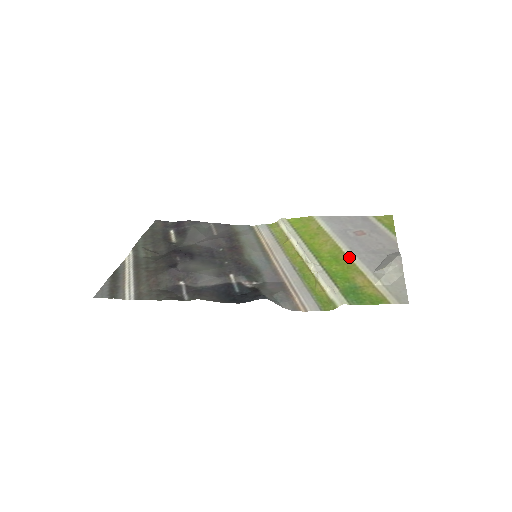
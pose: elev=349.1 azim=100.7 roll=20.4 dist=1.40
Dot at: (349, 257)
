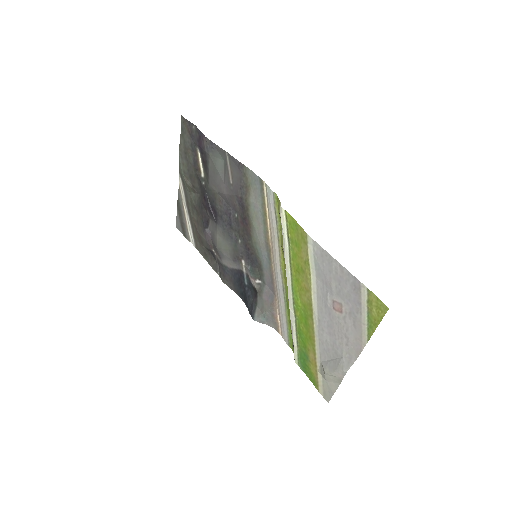
Dot at: (314, 329)
